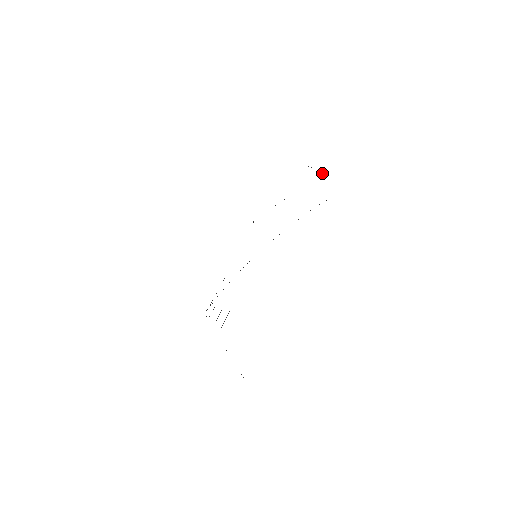
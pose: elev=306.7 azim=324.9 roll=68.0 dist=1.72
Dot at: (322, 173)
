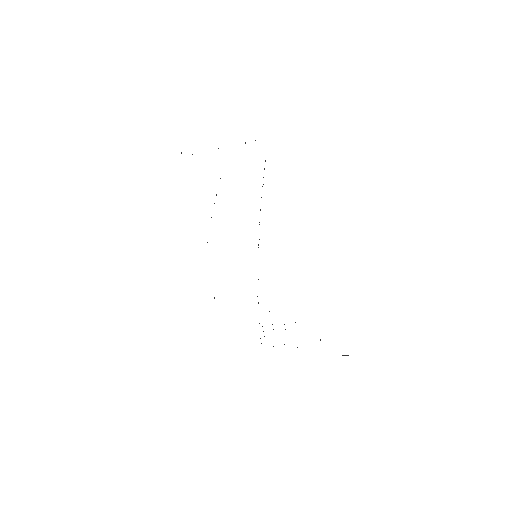
Dot at: occluded
